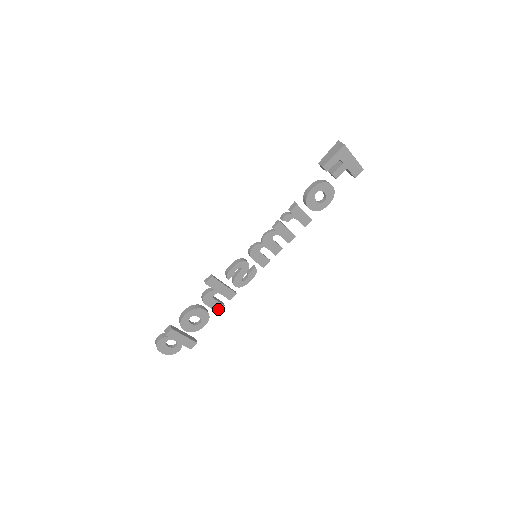
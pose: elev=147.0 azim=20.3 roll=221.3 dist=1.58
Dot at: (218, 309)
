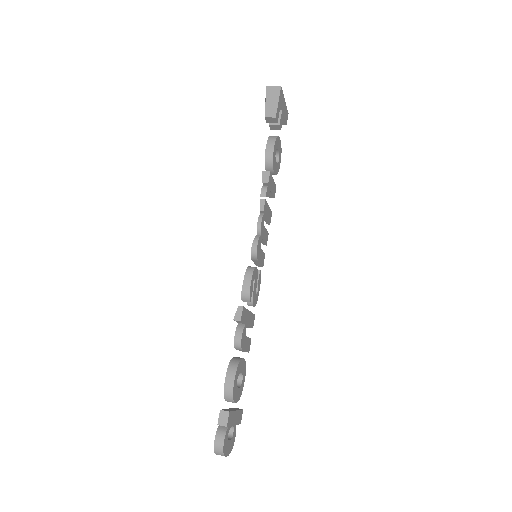
Dot at: (248, 348)
